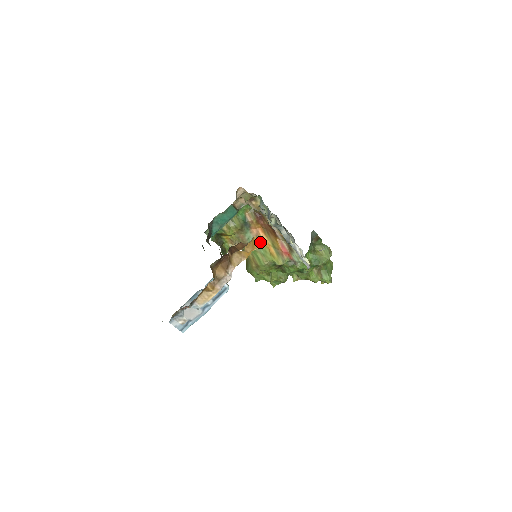
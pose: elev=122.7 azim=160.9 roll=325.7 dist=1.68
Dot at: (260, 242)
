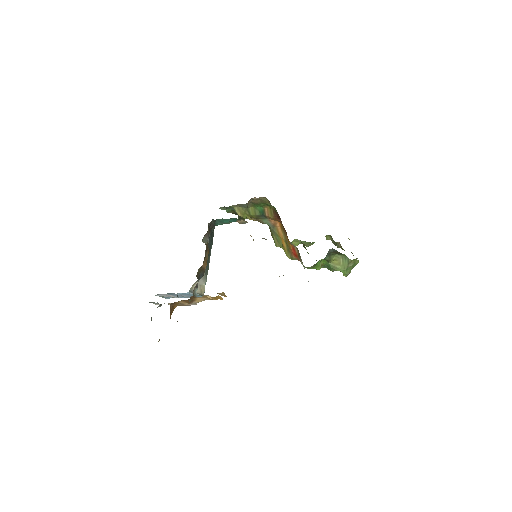
Dot at: (276, 231)
